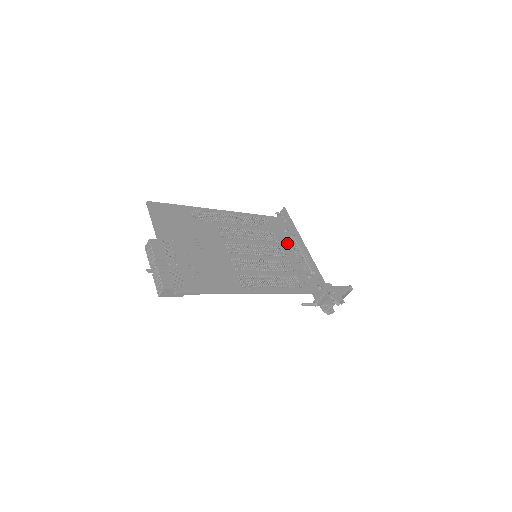
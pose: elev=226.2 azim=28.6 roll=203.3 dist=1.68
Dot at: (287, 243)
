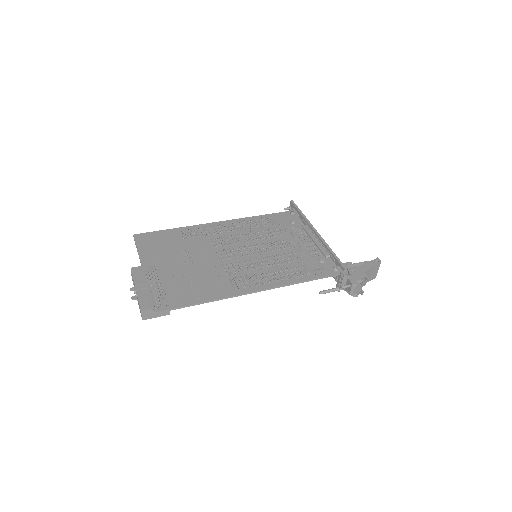
Dot at: (294, 234)
